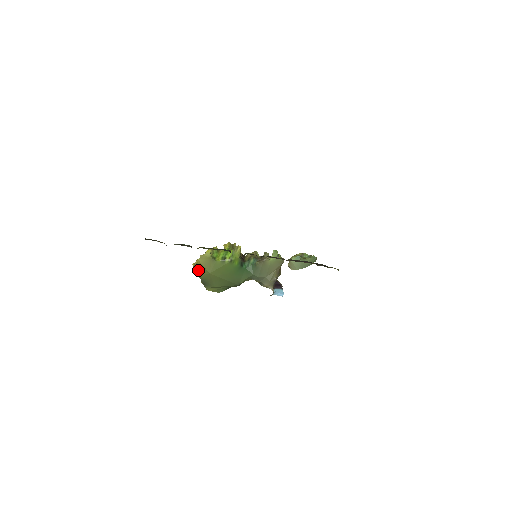
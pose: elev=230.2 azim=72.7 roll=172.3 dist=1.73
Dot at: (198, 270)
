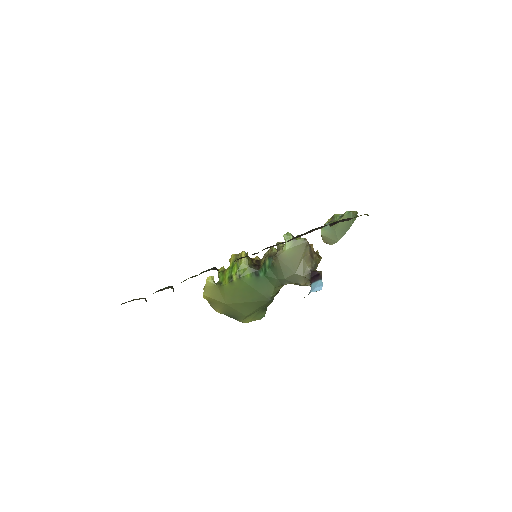
Dot at: (213, 306)
